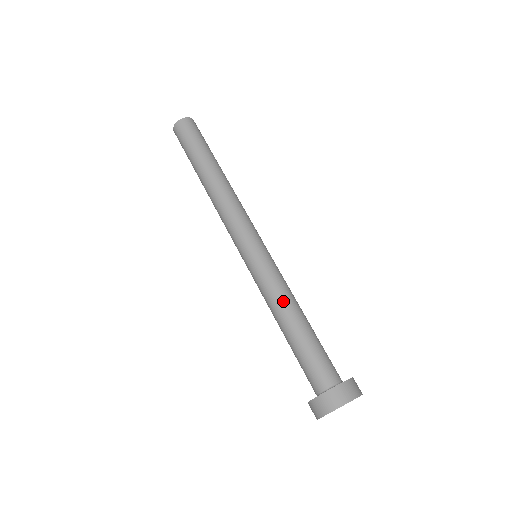
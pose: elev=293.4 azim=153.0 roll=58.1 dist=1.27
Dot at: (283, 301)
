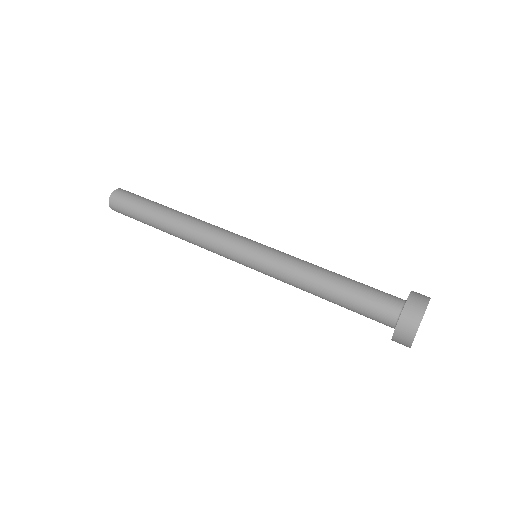
Dot at: (311, 266)
